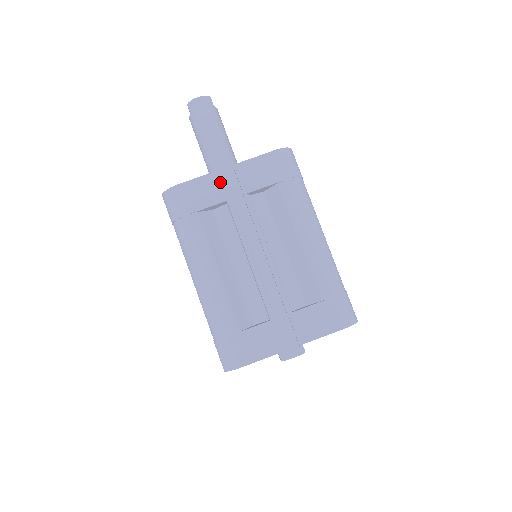
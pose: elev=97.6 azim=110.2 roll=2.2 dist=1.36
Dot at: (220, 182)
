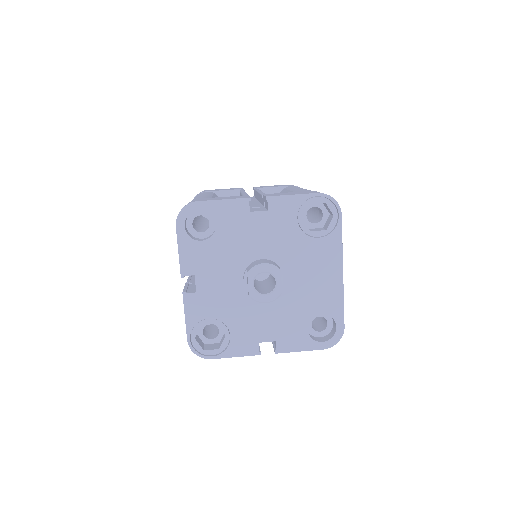
Dot at: (239, 188)
